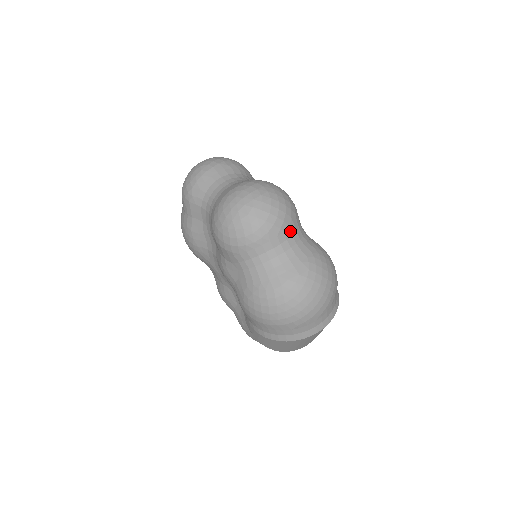
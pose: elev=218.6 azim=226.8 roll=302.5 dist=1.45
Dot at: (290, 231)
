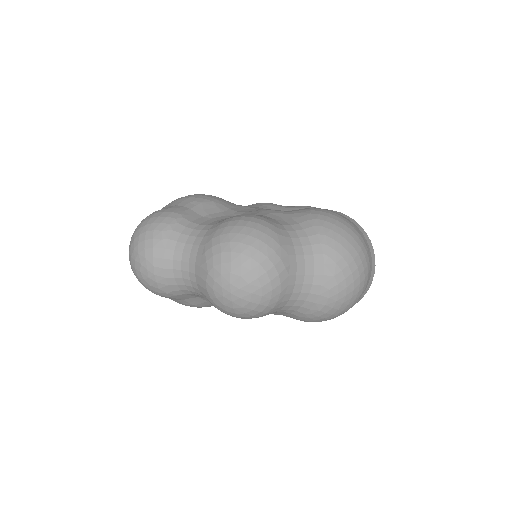
Dot at: (291, 256)
